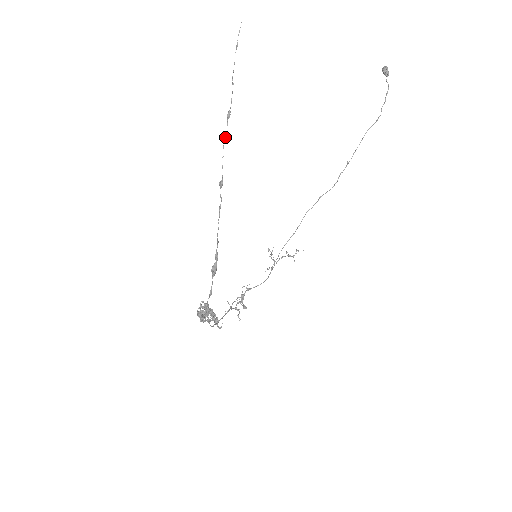
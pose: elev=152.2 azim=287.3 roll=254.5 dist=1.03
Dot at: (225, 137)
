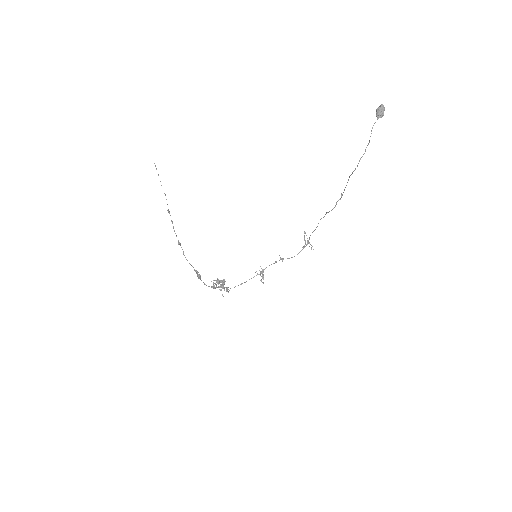
Dot at: occluded
